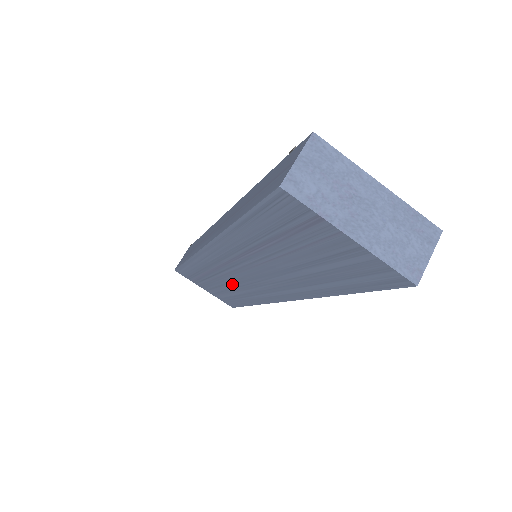
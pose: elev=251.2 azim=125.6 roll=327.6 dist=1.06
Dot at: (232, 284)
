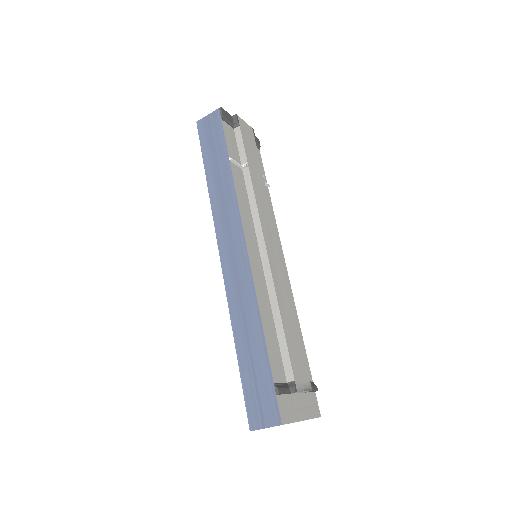
Dot at: occluded
